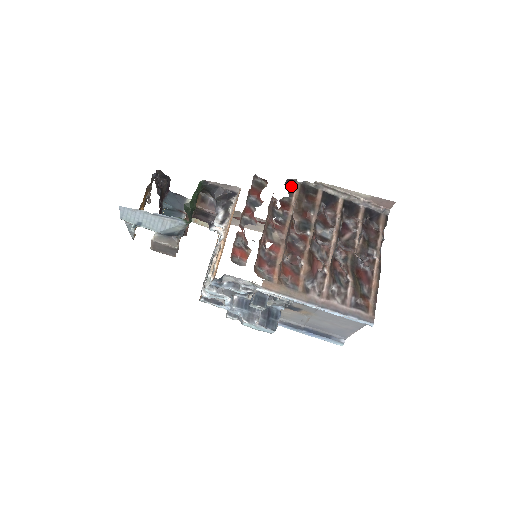
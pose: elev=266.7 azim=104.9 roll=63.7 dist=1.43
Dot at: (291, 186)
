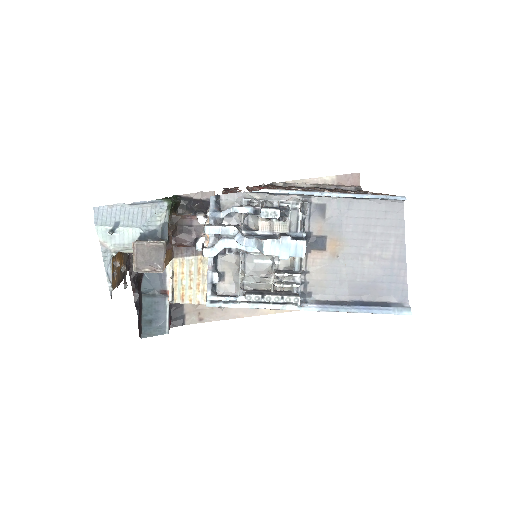
Dot at: occluded
